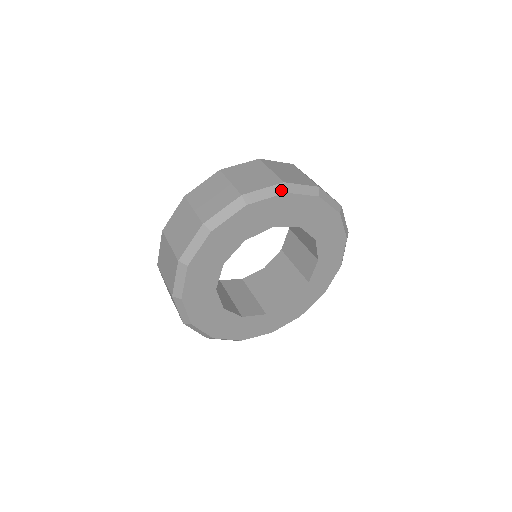
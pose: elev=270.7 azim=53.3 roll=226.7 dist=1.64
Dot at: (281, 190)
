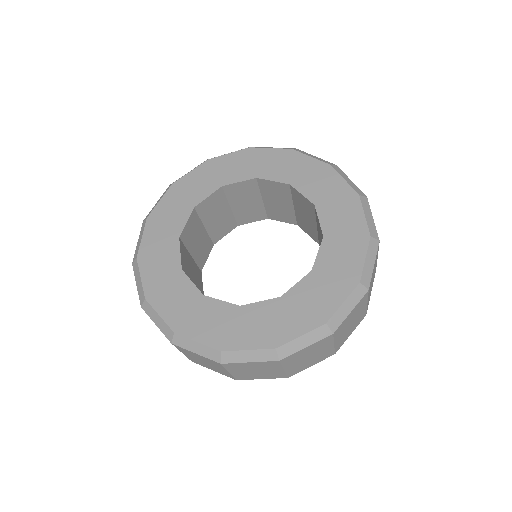
Dot at: (169, 188)
